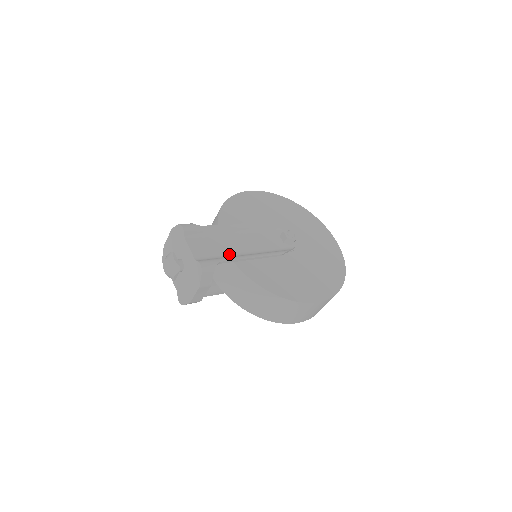
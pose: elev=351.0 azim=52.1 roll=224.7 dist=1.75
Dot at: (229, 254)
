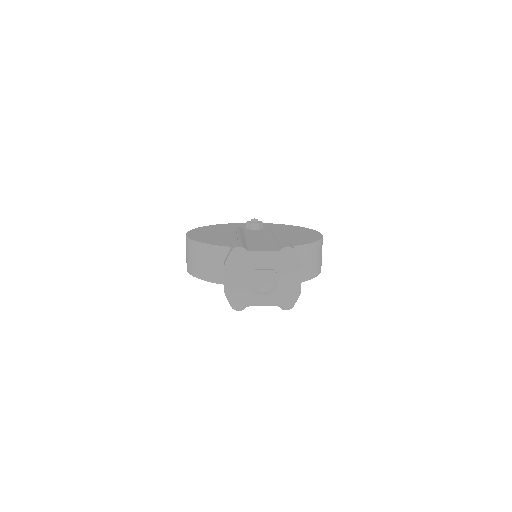
Dot at: (272, 243)
